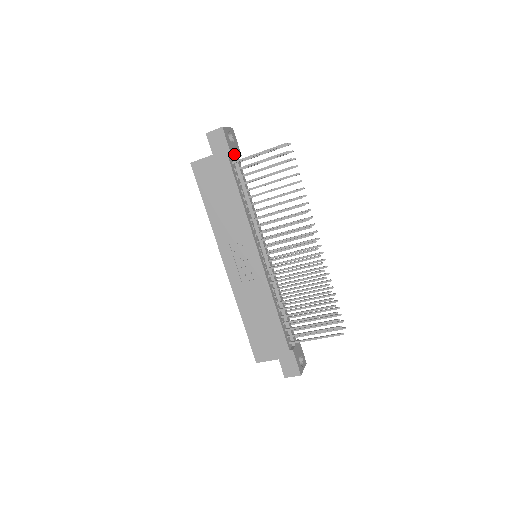
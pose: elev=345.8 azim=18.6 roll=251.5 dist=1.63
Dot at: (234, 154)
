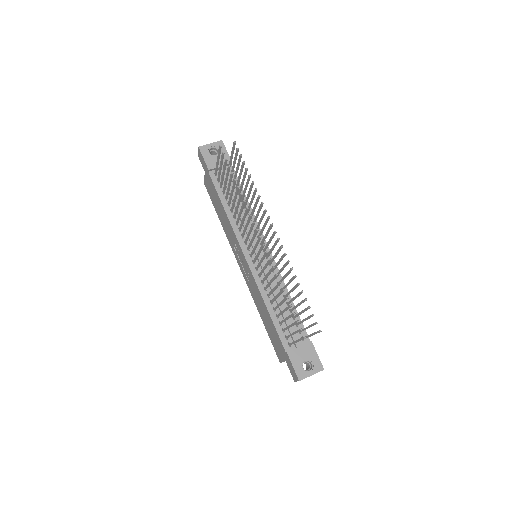
Dot at: (215, 166)
